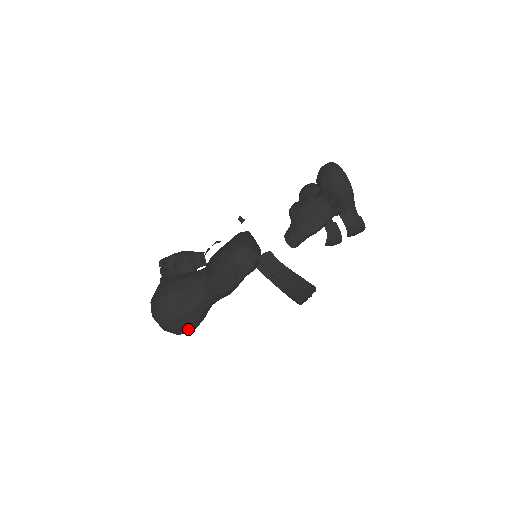
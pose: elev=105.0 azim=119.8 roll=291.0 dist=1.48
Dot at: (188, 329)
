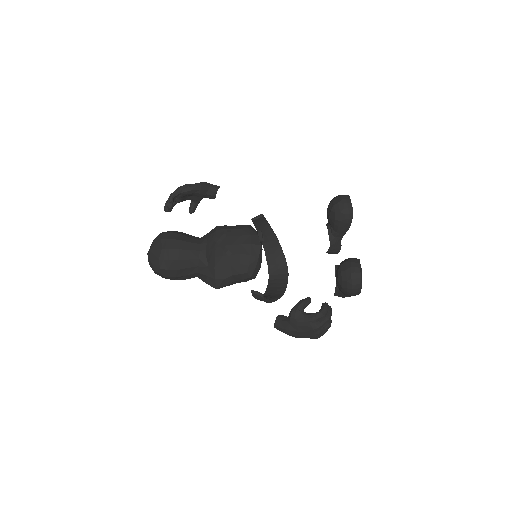
Dot at: occluded
